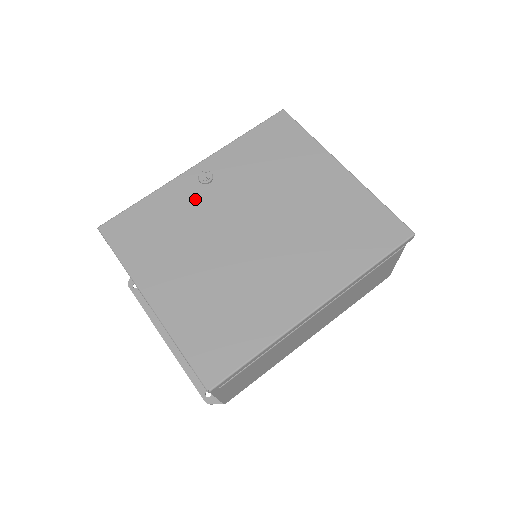
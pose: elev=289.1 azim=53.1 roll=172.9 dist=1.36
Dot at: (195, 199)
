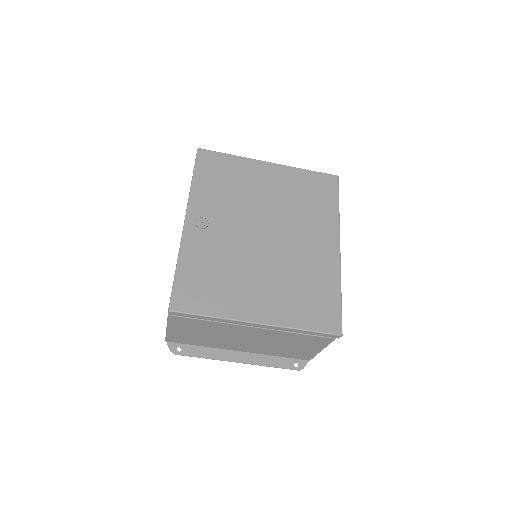
Dot at: (211, 241)
